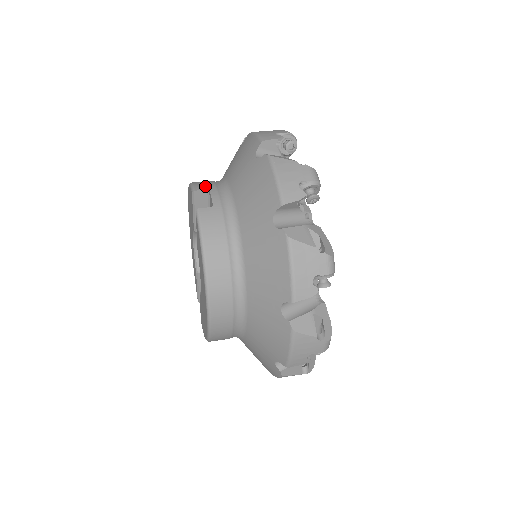
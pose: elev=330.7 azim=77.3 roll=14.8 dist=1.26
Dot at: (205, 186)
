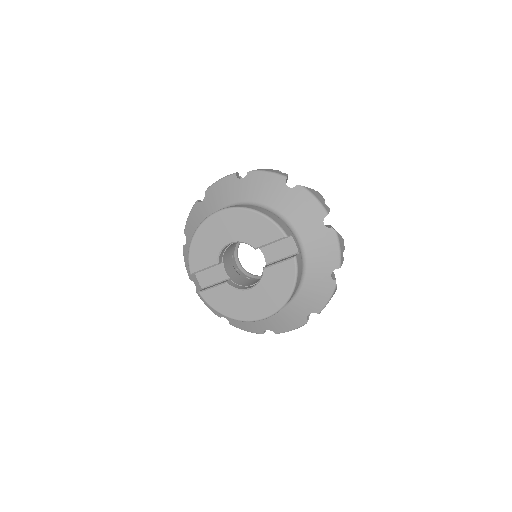
Dot at: (287, 230)
